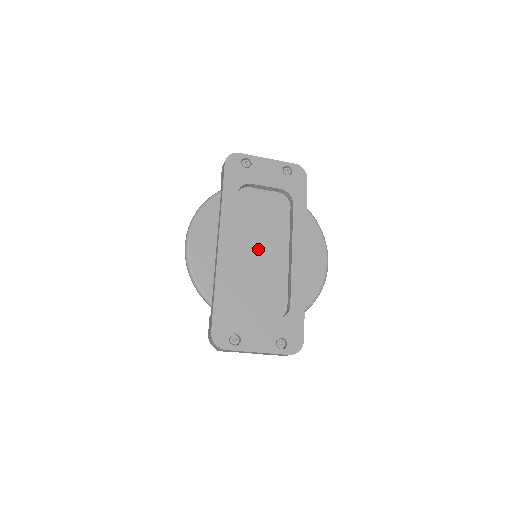
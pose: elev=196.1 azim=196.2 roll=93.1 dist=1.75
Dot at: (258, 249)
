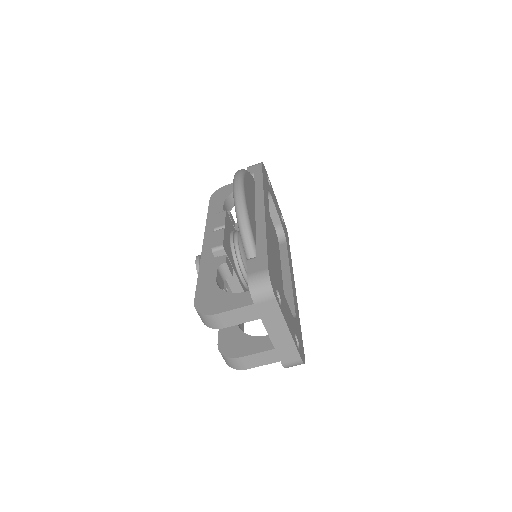
Dot at: occluded
